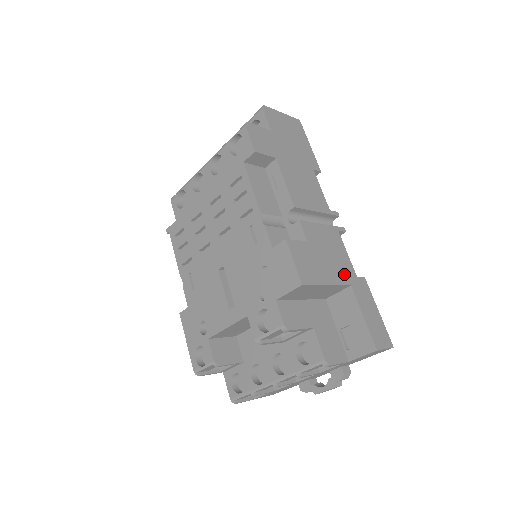
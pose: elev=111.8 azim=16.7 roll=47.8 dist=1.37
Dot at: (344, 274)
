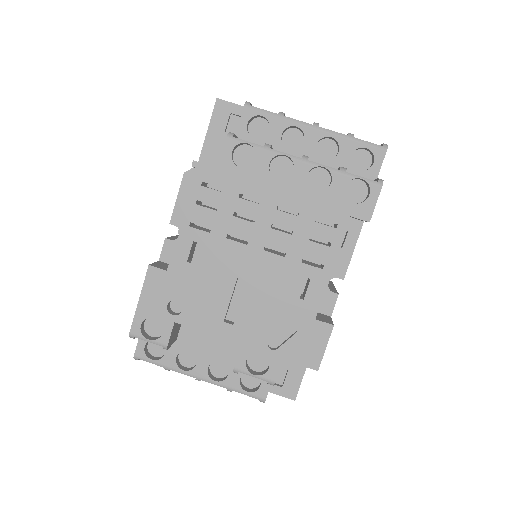
Dot at: occluded
